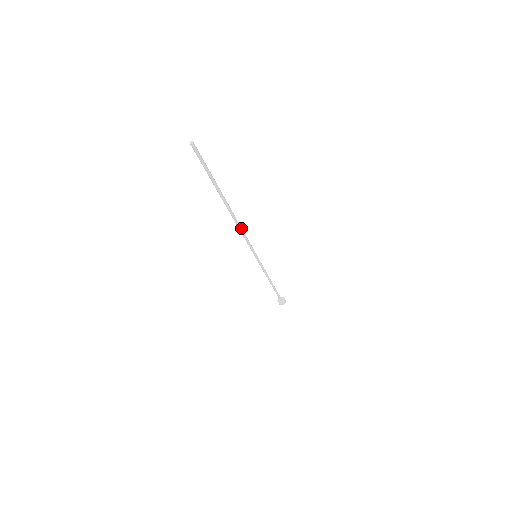
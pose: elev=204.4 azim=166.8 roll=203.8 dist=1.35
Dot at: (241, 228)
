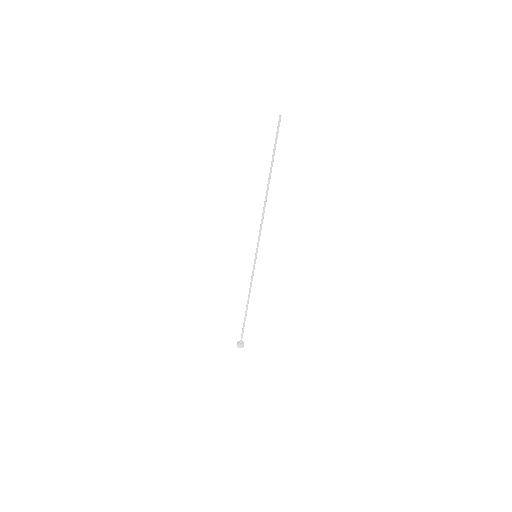
Dot at: occluded
